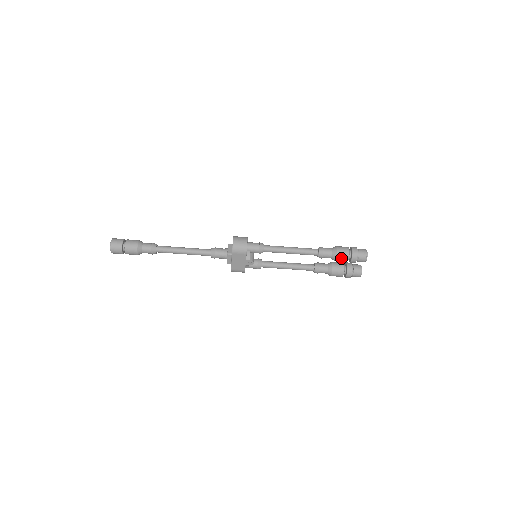
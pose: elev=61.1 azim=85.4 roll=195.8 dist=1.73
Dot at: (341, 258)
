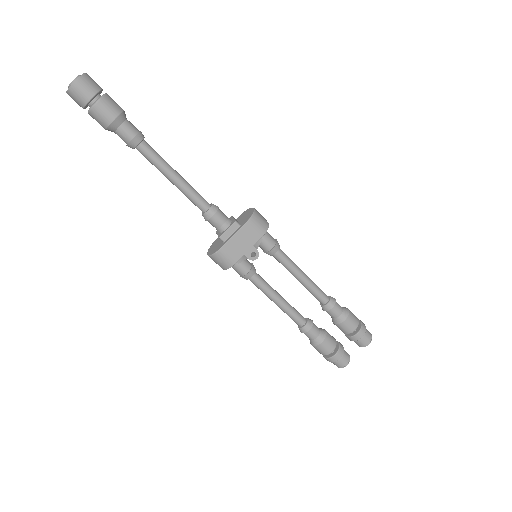
Dot at: (350, 323)
